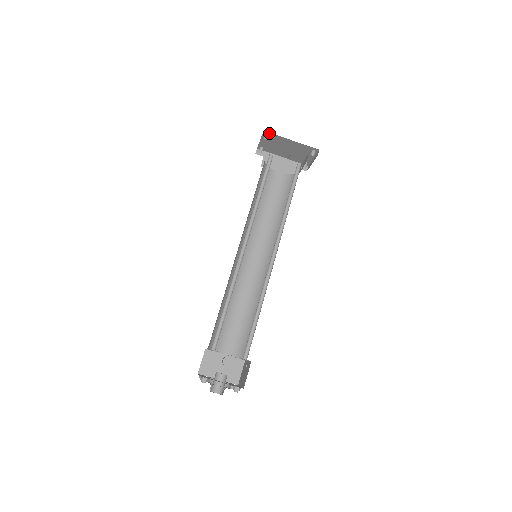
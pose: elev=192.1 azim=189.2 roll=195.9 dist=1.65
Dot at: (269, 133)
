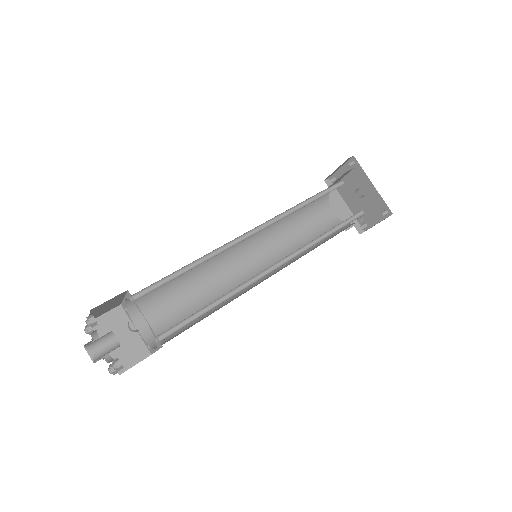
Dot at: (357, 162)
